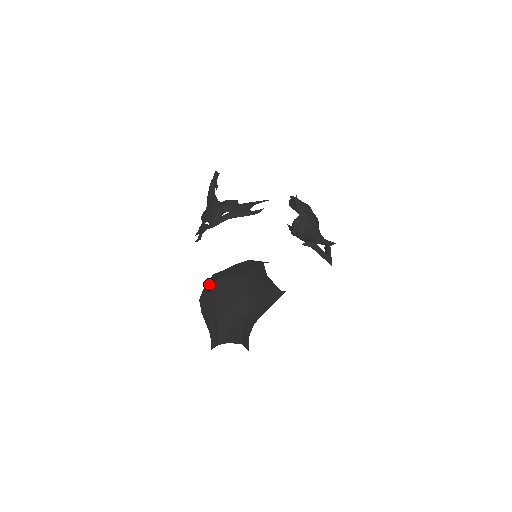
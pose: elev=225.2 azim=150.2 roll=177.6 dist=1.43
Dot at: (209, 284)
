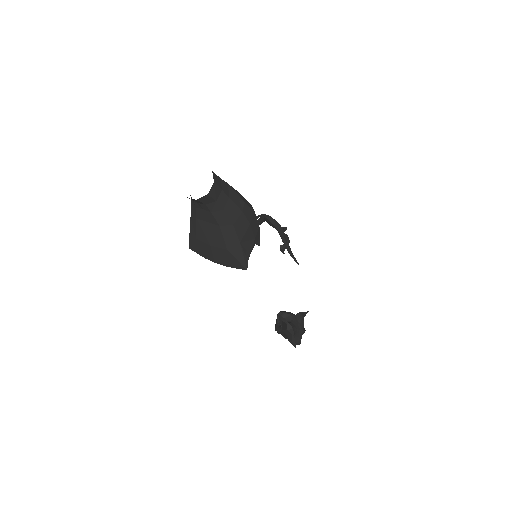
Dot at: occluded
